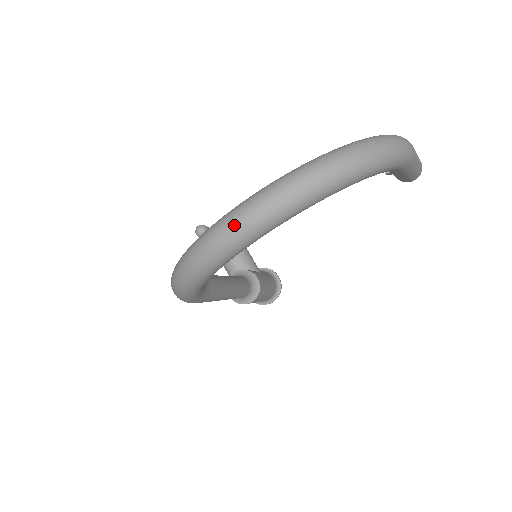
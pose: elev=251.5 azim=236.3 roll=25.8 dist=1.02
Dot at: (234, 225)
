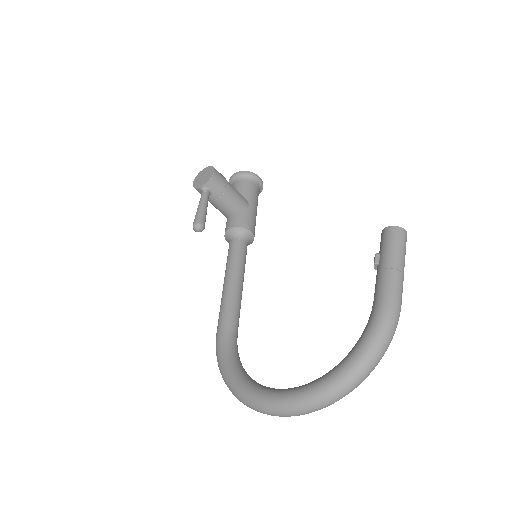
Dot at: occluded
